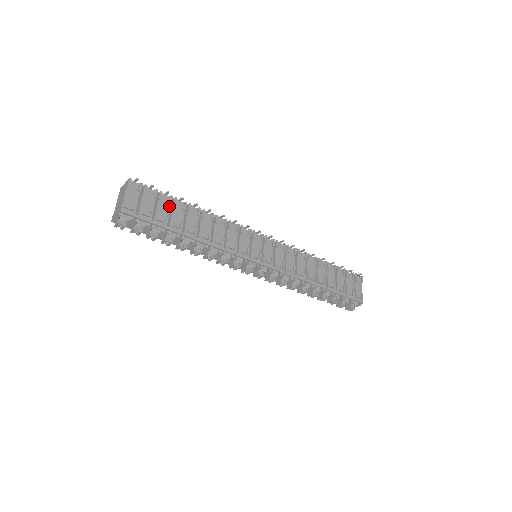
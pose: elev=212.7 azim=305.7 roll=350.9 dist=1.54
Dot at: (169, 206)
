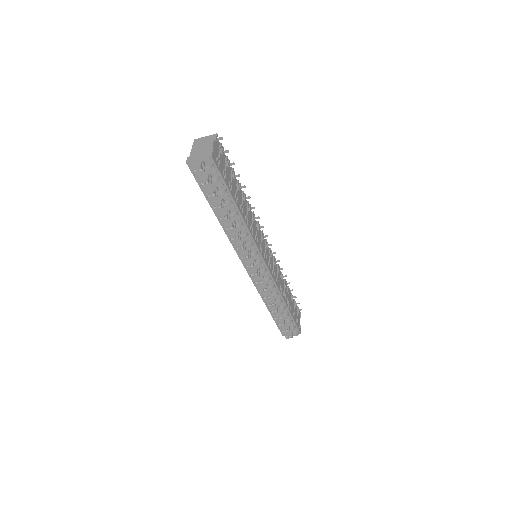
Dot at: occluded
